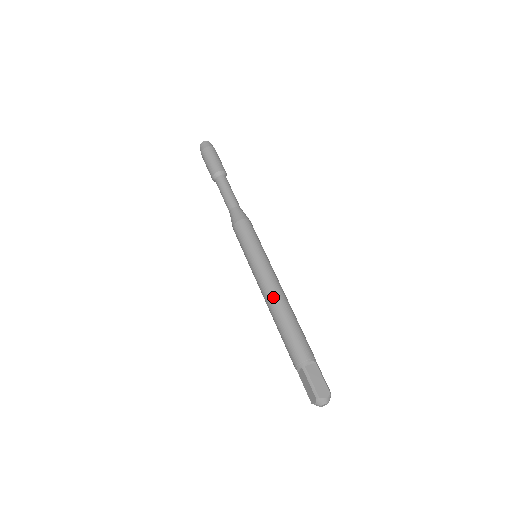
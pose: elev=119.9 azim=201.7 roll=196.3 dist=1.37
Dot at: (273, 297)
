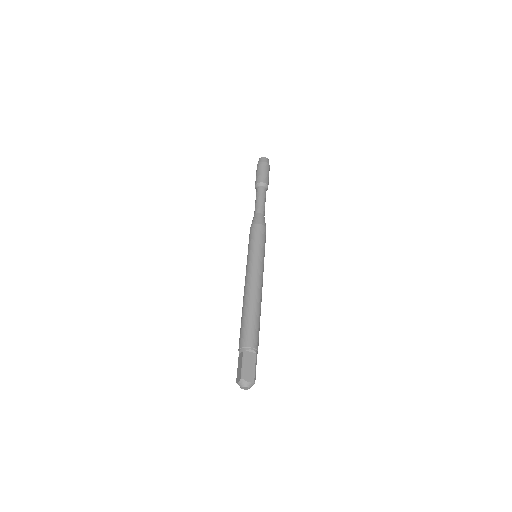
Dot at: (251, 290)
